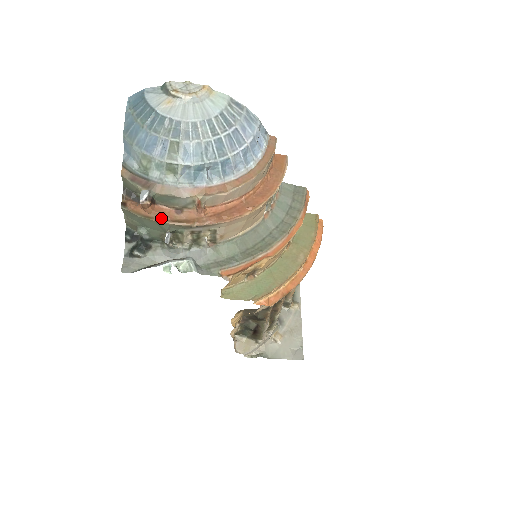
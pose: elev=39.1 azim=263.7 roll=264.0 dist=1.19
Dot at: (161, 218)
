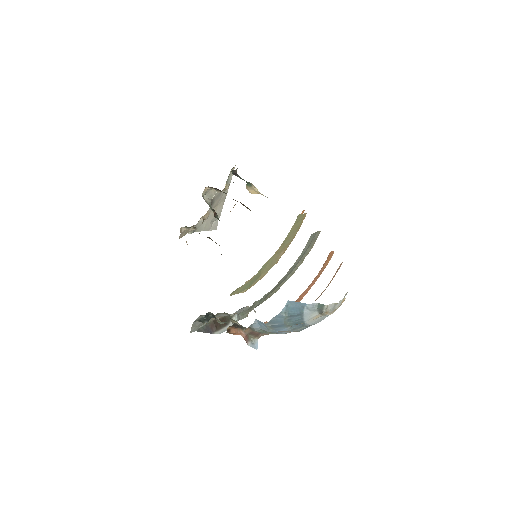
Dot at: occluded
